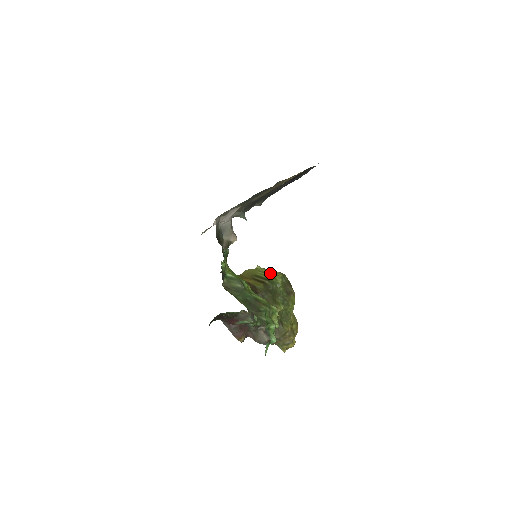
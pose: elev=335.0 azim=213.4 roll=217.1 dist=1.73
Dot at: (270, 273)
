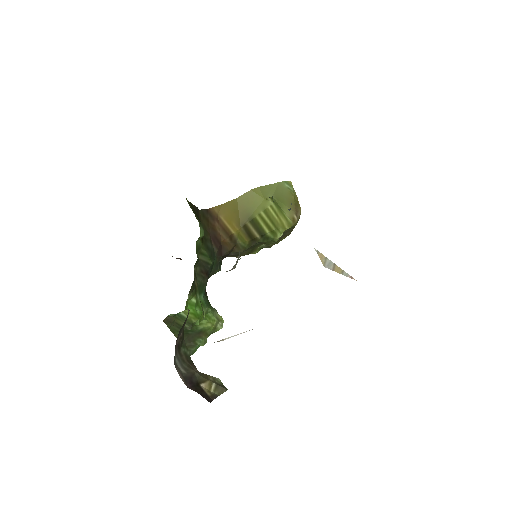
Dot at: (276, 221)
